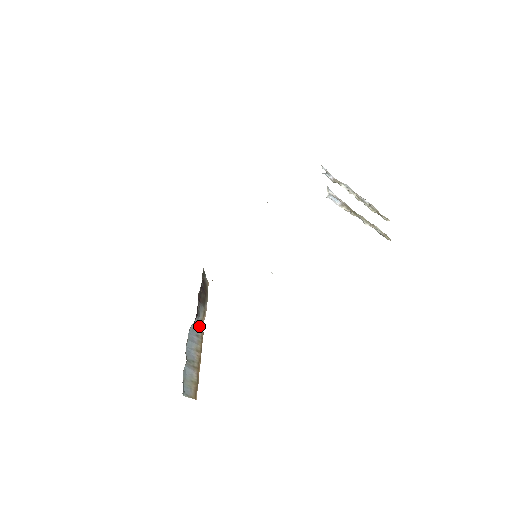
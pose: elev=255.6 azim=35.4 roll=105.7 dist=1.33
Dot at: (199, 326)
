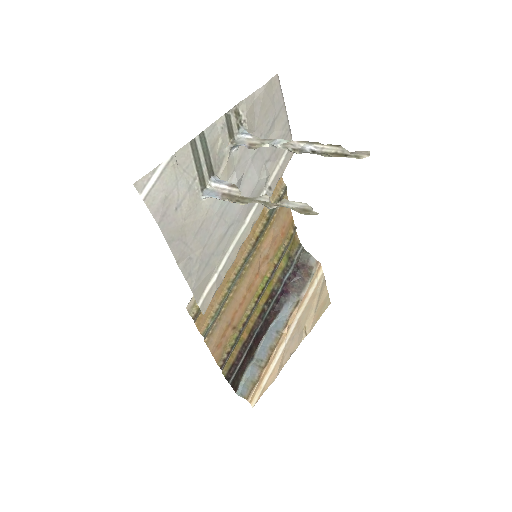
Dot at: (284, 320)
